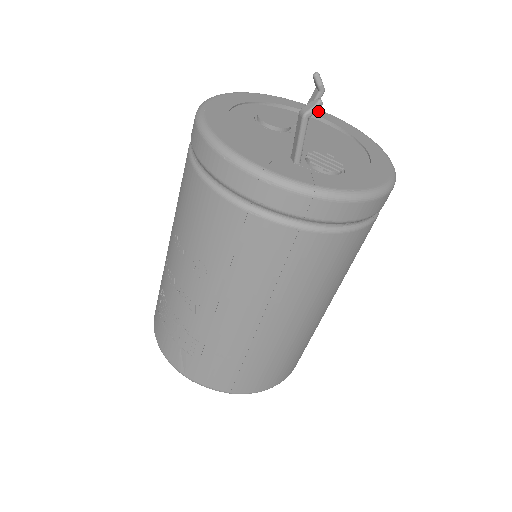
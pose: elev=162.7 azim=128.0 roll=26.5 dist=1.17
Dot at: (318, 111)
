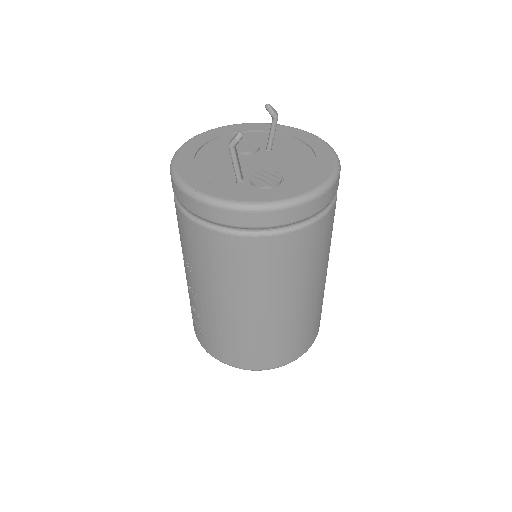
Dot at: (295, 131)
